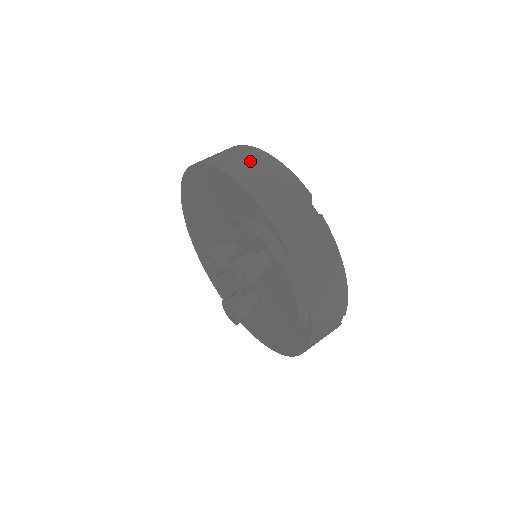
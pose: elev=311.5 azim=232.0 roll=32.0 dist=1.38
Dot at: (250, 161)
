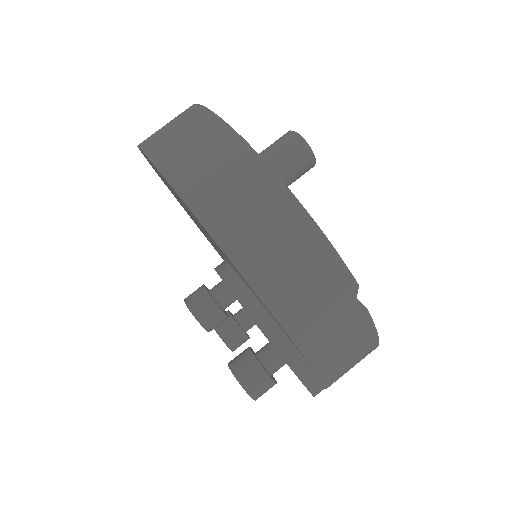
Dot at: (265, 220)
